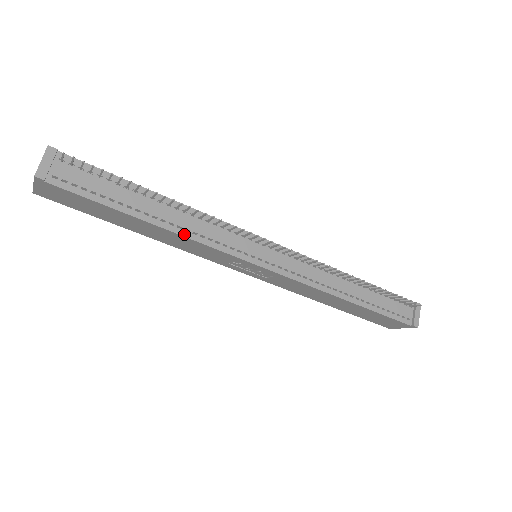
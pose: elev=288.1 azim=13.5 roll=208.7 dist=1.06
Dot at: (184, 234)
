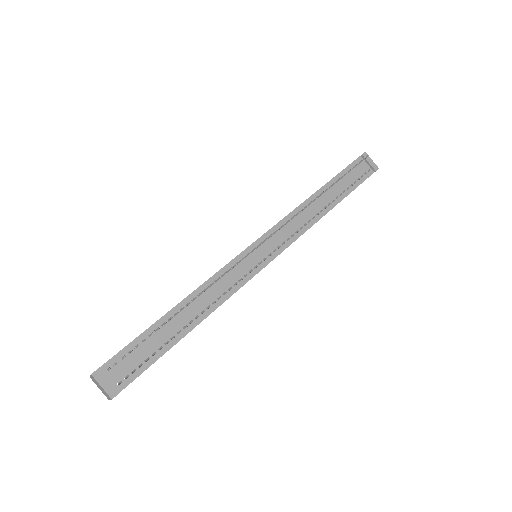
Dot at: (215, 307)
